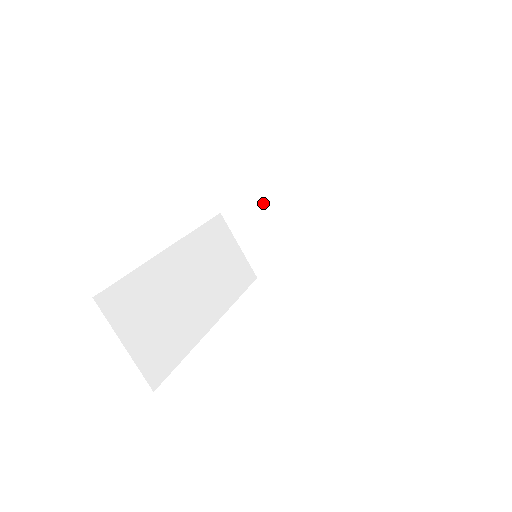
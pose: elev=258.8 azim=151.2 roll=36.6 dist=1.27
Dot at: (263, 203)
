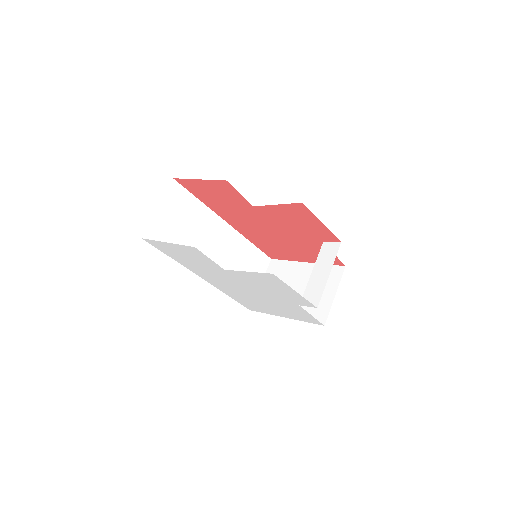
Dot at: (295, 269)
